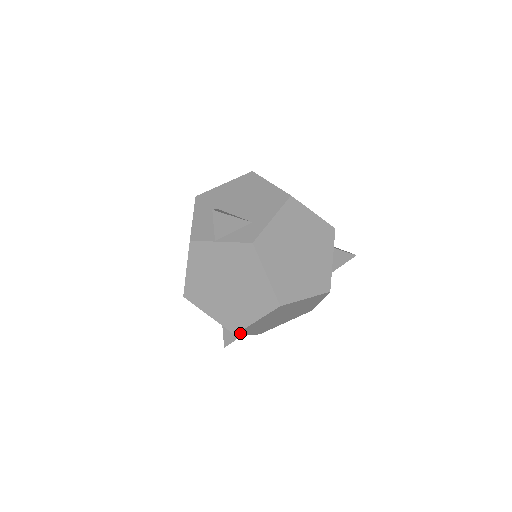
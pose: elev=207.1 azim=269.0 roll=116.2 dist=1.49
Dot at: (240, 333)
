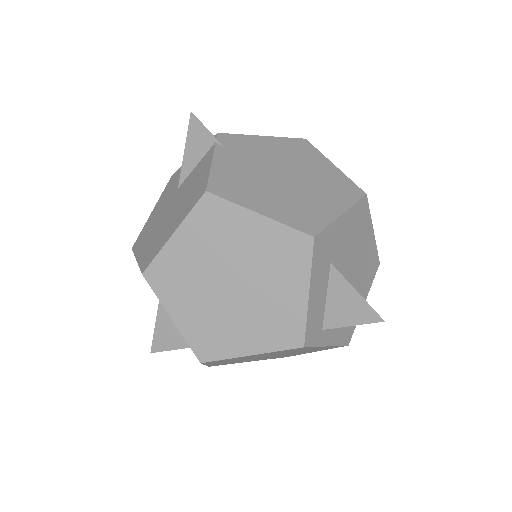
Dot at: occluded
